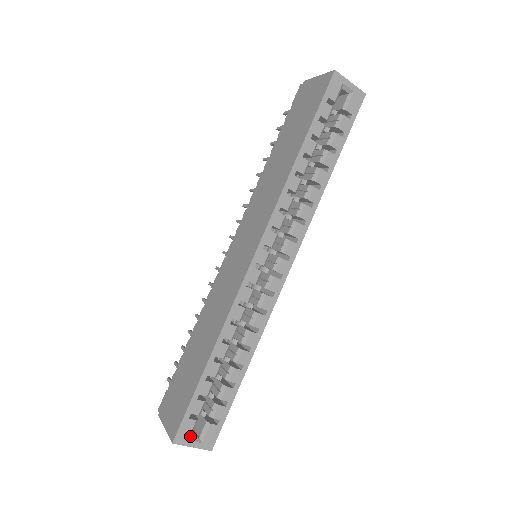
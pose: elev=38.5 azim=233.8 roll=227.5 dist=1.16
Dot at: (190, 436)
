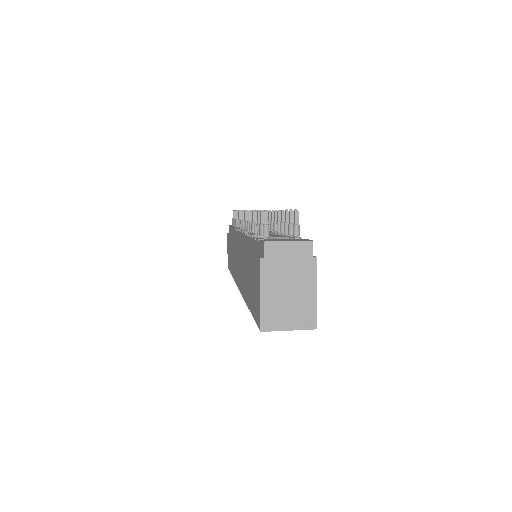
Dot at: occluded
